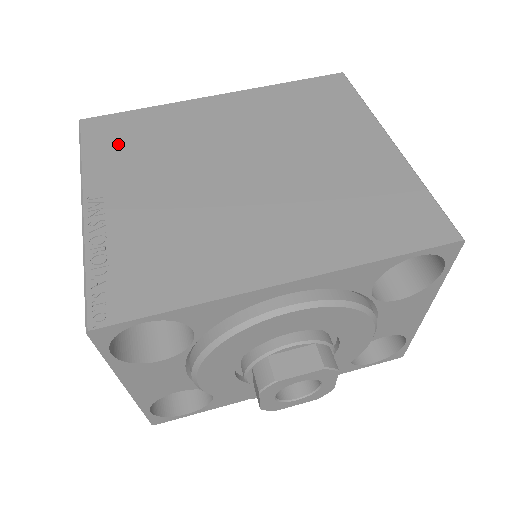
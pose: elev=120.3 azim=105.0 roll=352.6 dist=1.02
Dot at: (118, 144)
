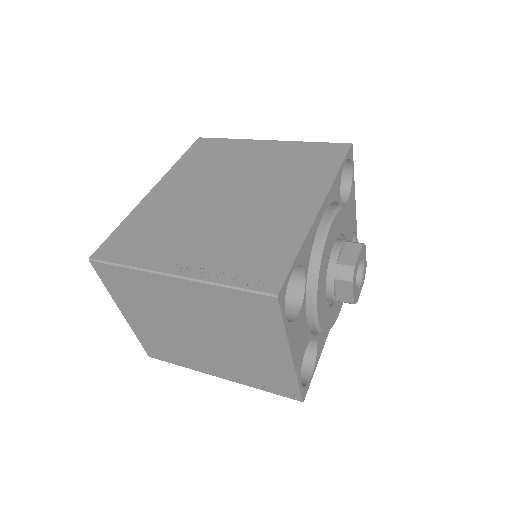
Dot at: (138, 245)
